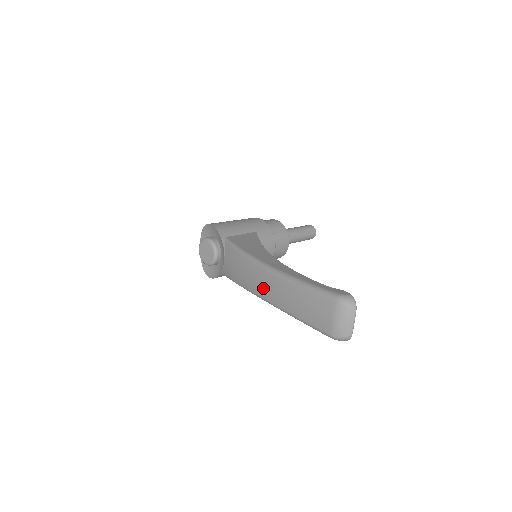
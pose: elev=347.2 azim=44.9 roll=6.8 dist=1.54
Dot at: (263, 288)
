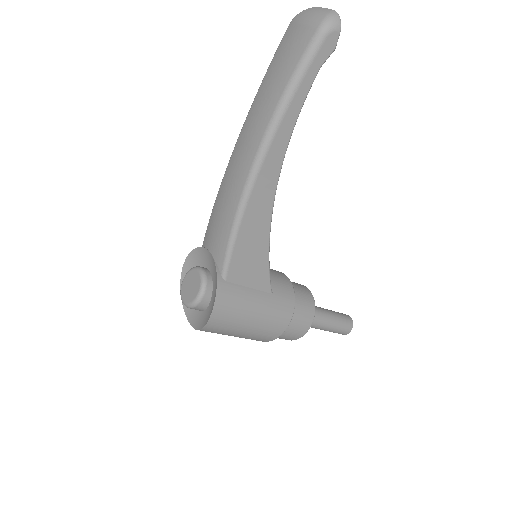
Dot at: (245, 153)
